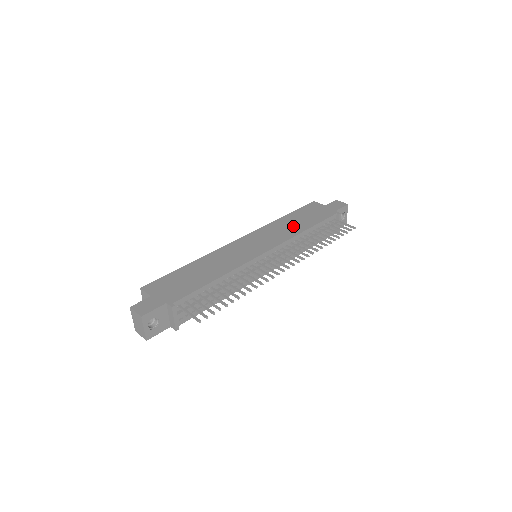
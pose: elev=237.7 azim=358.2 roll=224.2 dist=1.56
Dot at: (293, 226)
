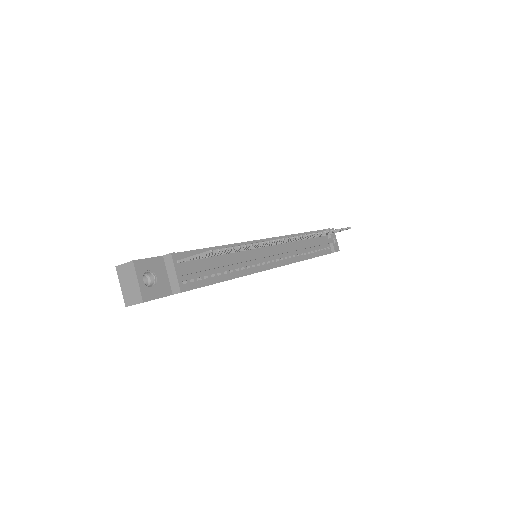
Dot at: occluded
